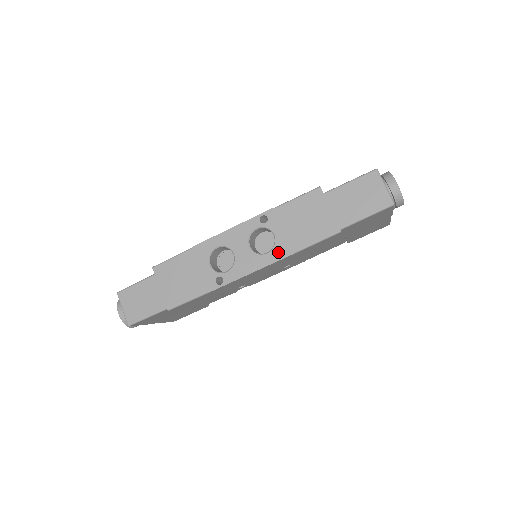
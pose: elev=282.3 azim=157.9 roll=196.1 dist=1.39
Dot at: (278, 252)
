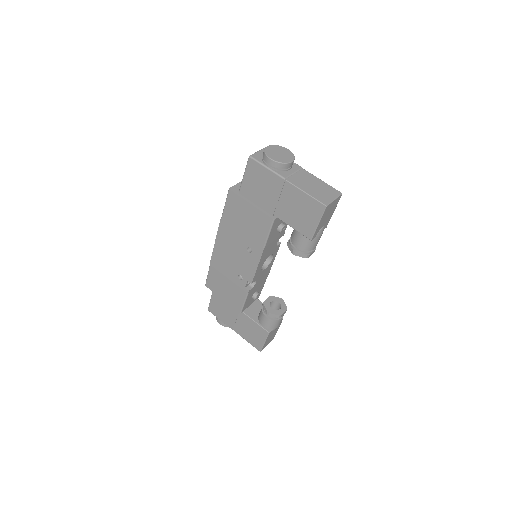
Dot at: occluded
